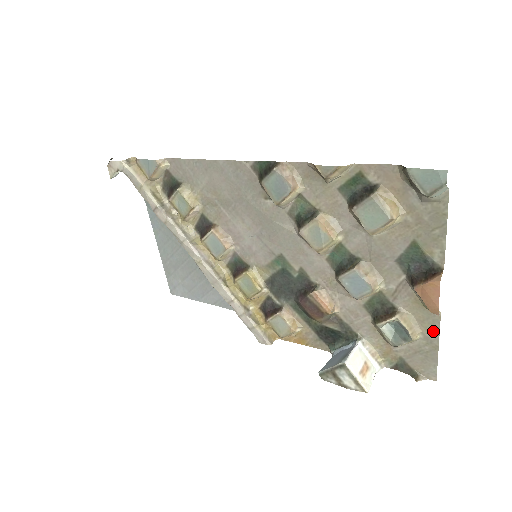
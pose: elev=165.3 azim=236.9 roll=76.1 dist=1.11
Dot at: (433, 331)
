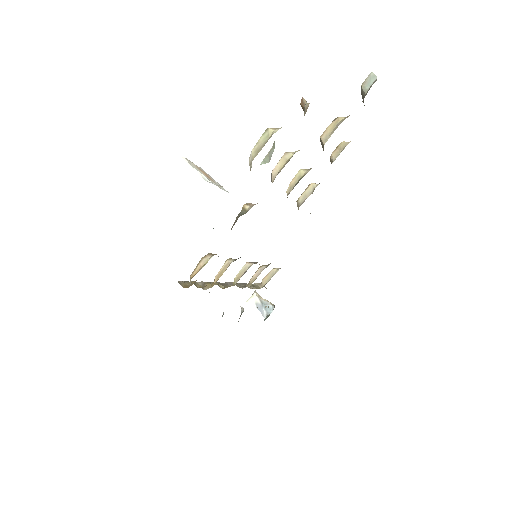
Dot at: occluded
